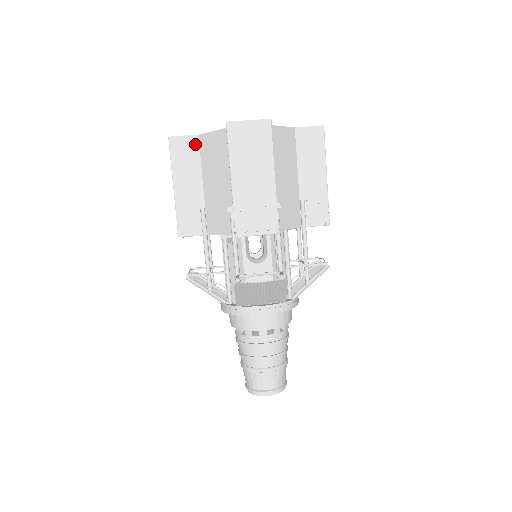
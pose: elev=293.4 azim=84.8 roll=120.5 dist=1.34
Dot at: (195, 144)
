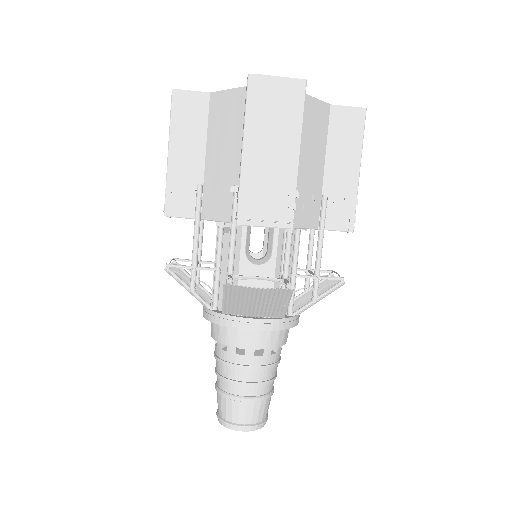
Dot at: (204, 103)
